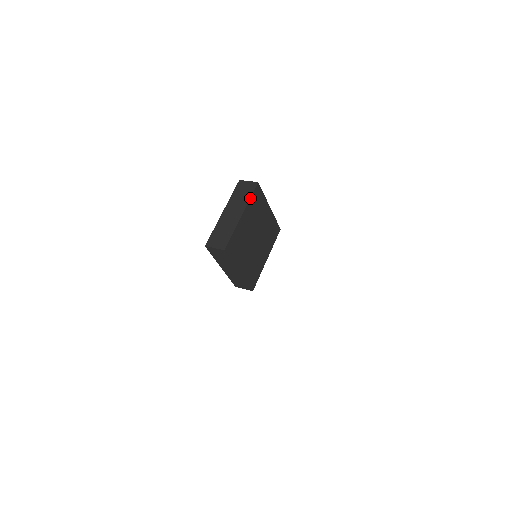
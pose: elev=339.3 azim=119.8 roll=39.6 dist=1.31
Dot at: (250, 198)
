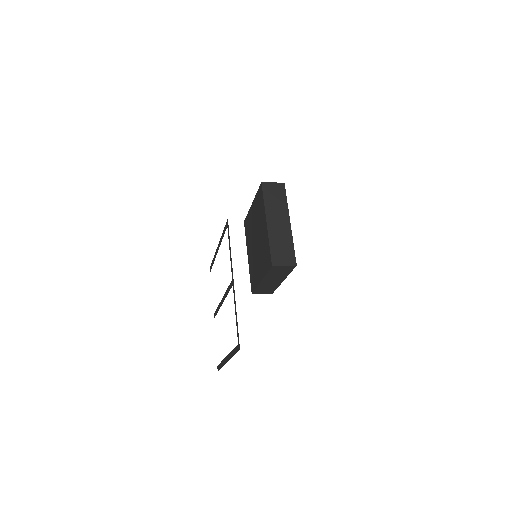
Dot at: occluded
